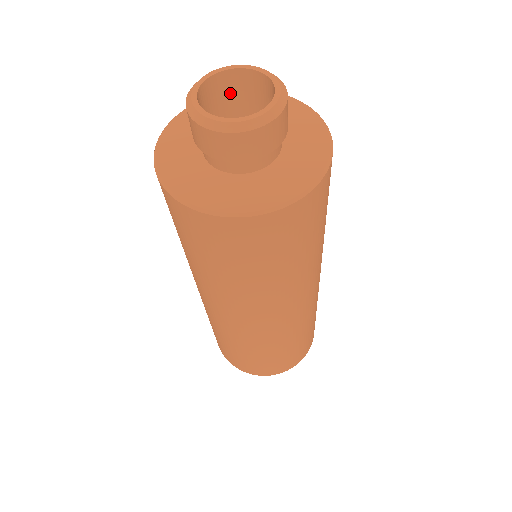
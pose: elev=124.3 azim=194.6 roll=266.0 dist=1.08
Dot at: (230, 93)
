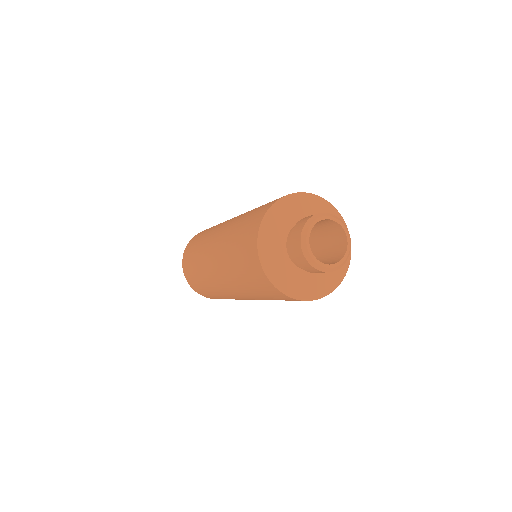
Dot at: (327, 224)
